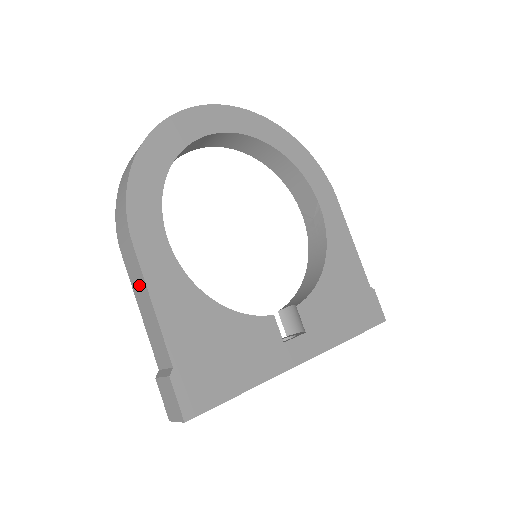
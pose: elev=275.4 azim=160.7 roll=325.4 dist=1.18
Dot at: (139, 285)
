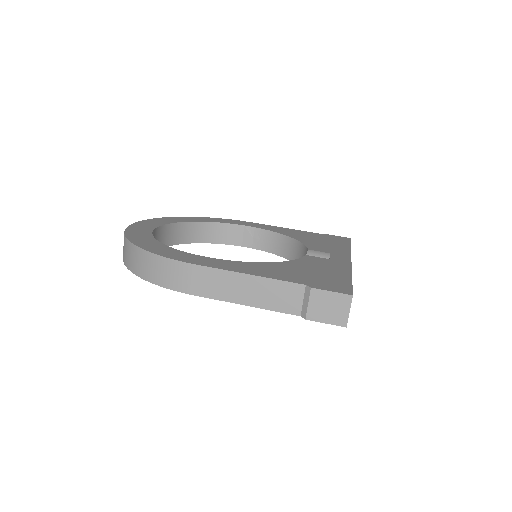
Dot at: (228, 285)
